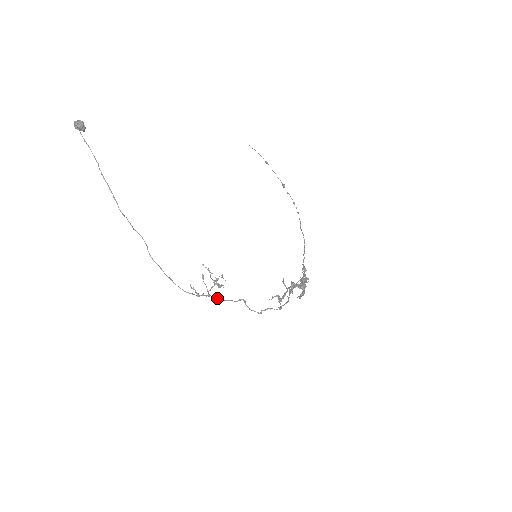
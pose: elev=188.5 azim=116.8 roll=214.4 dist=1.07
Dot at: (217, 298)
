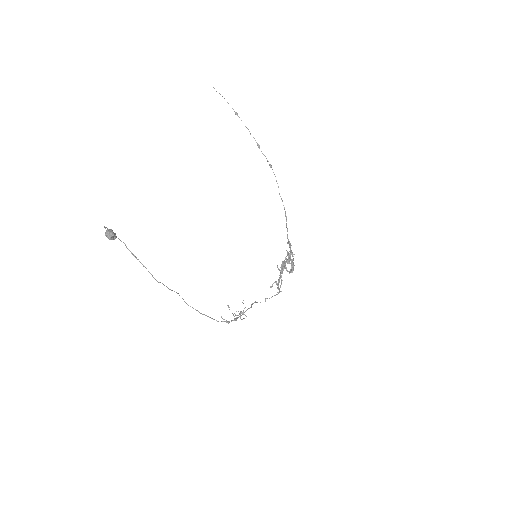
Dot at: (240, 316)
